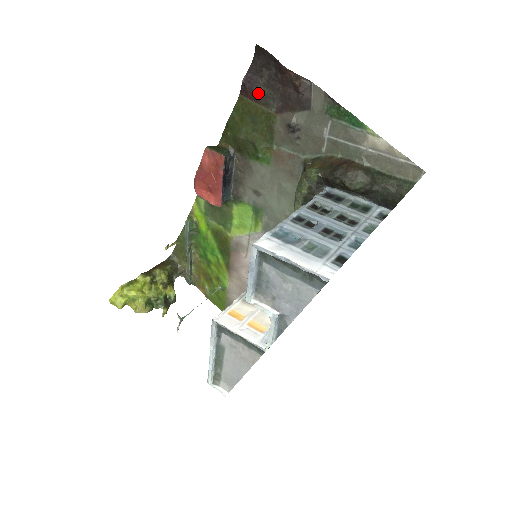
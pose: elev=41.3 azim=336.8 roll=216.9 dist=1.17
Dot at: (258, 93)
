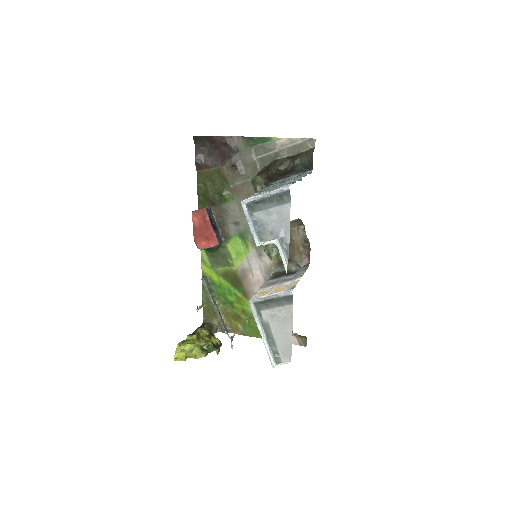
Dot at: (207, 162)
